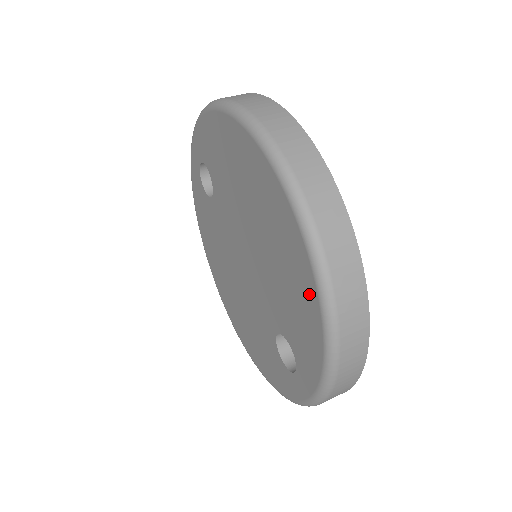
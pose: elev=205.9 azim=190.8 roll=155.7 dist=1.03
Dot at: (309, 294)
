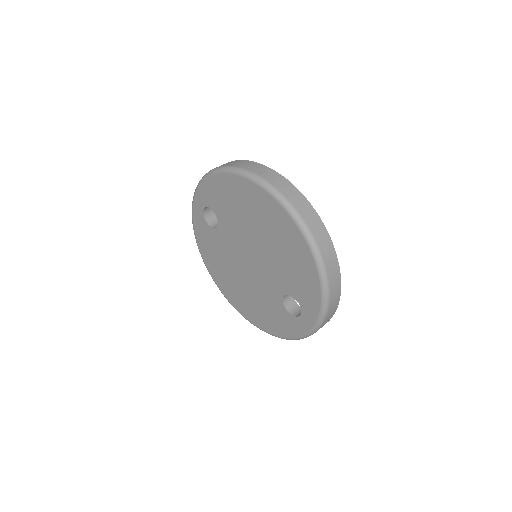
Dot at: (307, 259)
